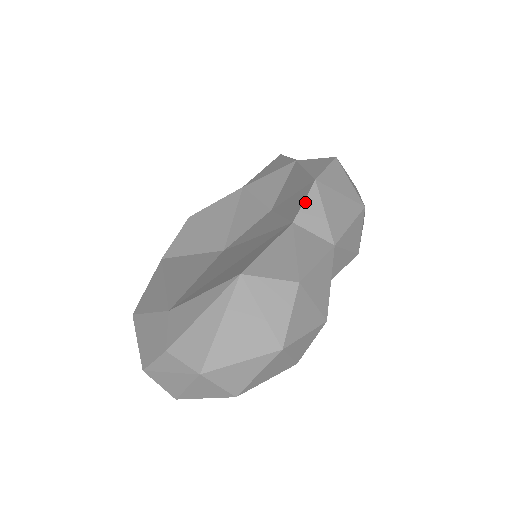
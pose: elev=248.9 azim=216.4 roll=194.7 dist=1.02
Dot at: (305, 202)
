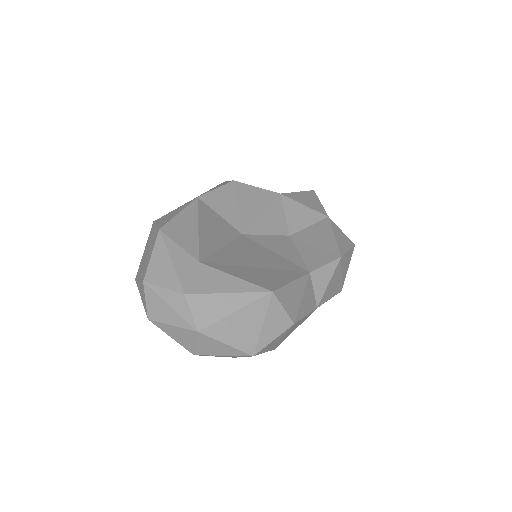
Dot at: (326, 266)
